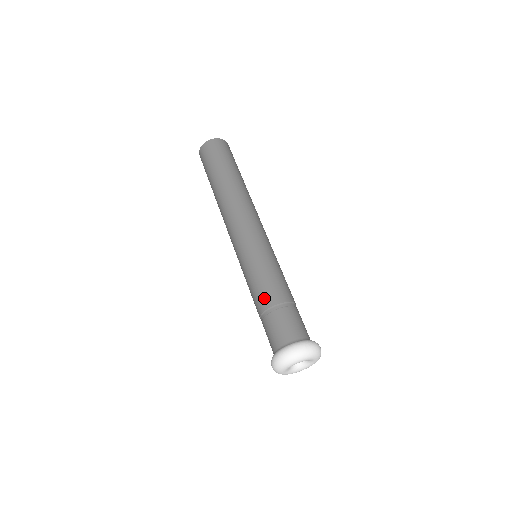
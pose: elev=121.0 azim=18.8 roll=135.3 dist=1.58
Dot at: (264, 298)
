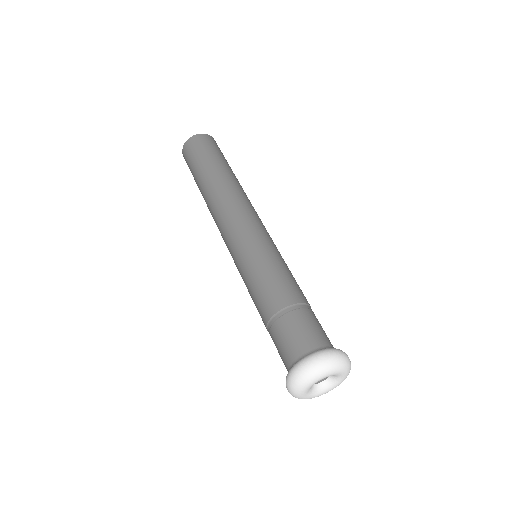
Dot at: (292, 291)
